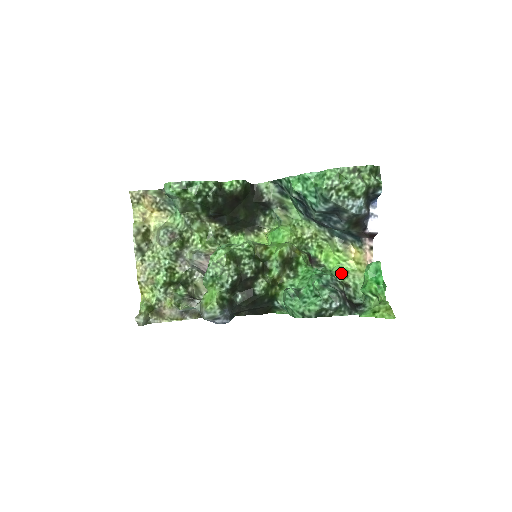
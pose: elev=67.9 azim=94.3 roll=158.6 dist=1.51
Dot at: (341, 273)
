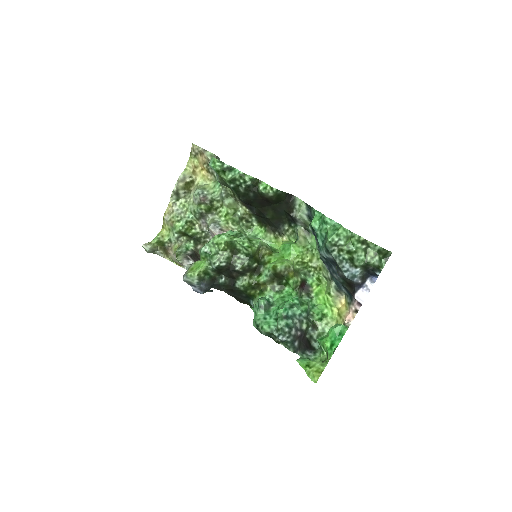
Dot at: (318, 314)
